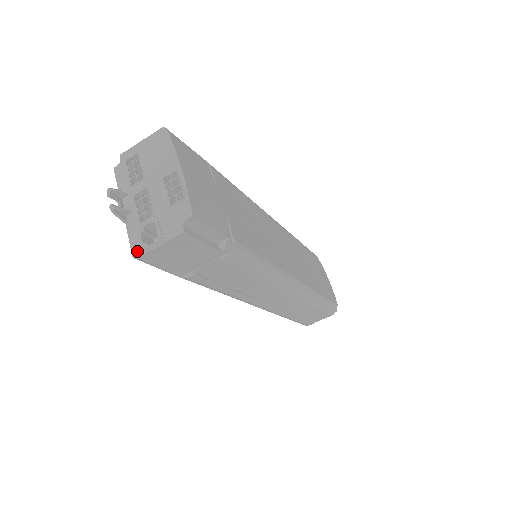
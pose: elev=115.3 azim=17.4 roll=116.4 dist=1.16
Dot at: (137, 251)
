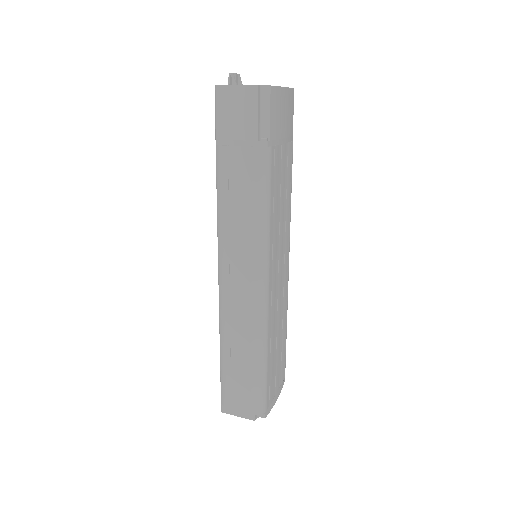
Dot at: (221, 85)
